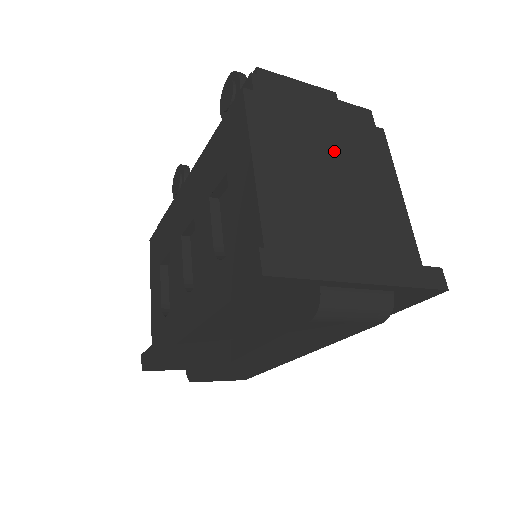
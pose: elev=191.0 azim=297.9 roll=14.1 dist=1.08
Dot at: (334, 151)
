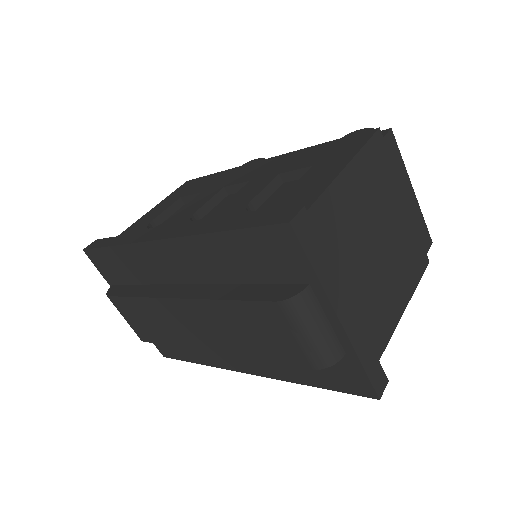
Dot at: (392, 230)
